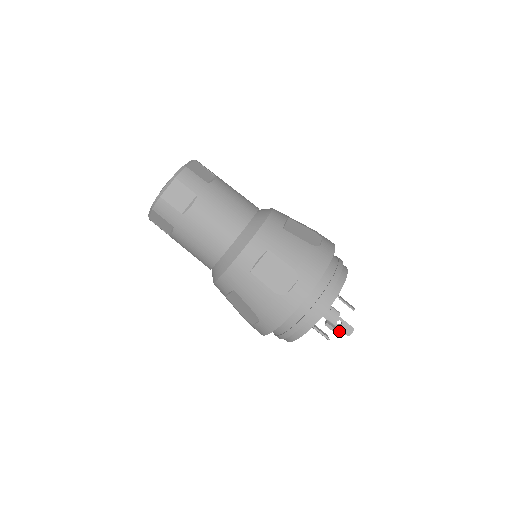
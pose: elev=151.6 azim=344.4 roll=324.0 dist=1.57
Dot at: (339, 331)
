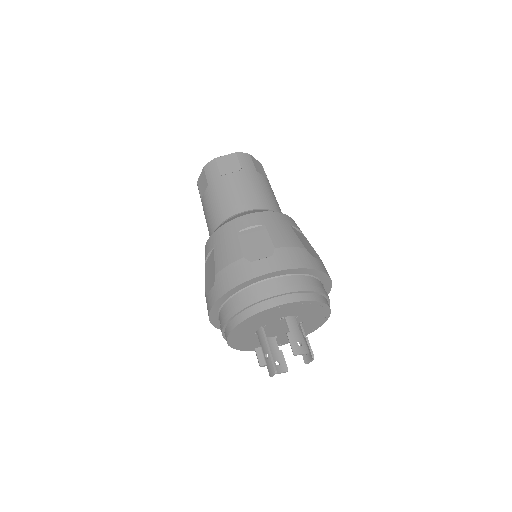
Dot at: (261, 364)
